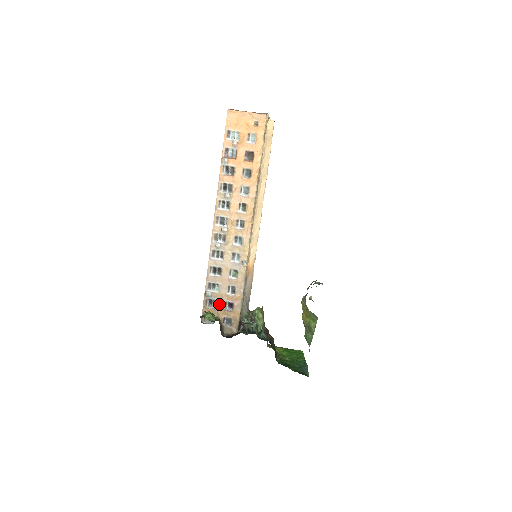
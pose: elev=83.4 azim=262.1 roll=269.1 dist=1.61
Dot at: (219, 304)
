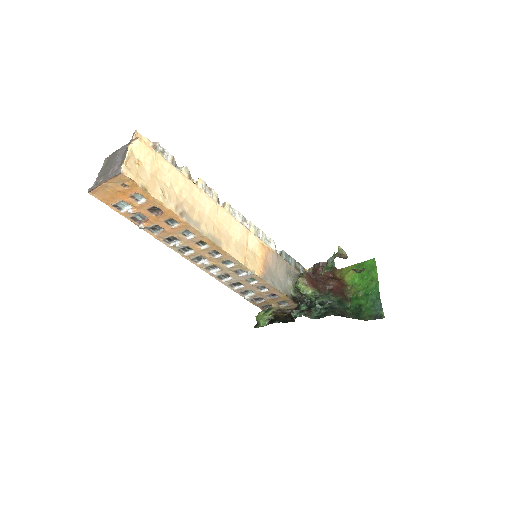
Dot at: (263, 298)
